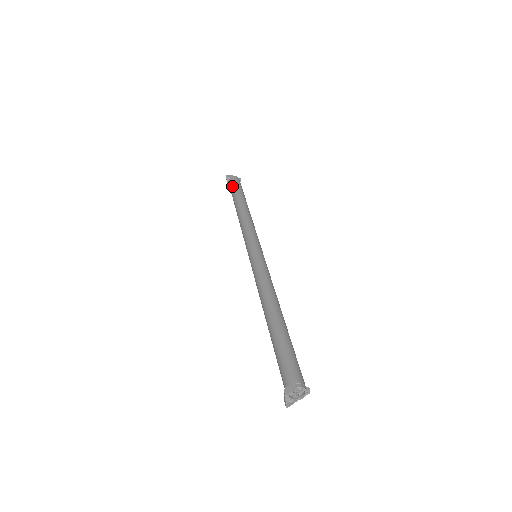
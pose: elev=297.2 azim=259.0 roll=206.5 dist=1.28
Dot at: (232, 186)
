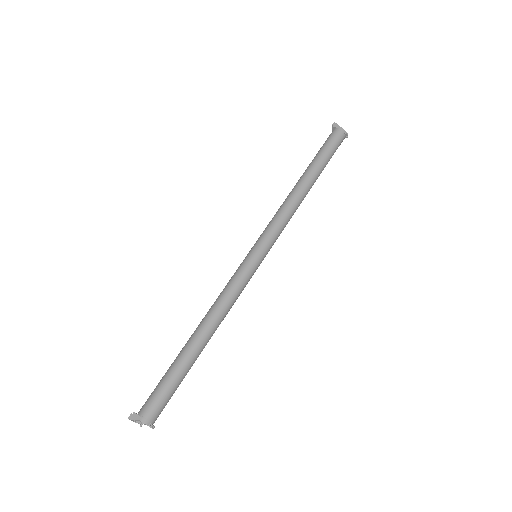
Dot at: (324, 143)
